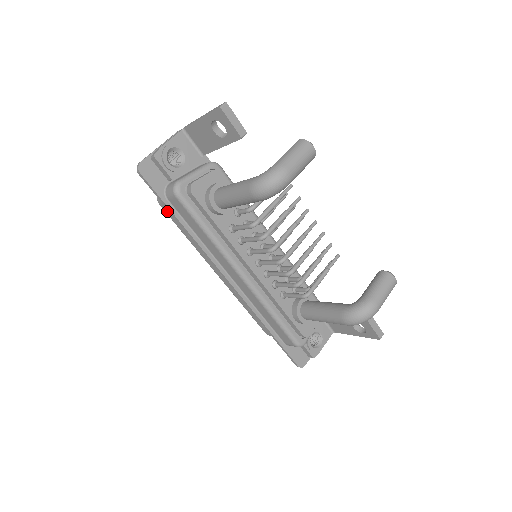
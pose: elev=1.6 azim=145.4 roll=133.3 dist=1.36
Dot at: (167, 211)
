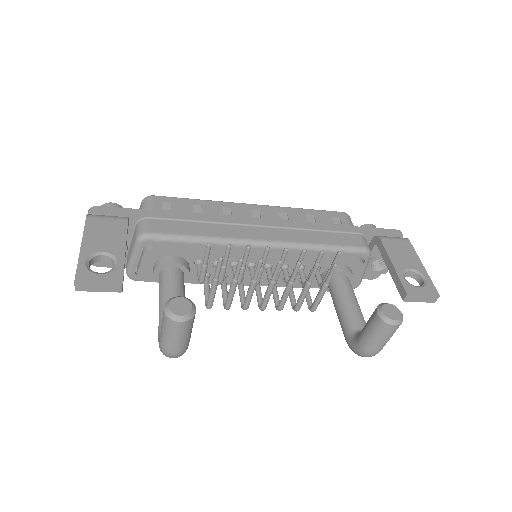
Dot at: occluded
